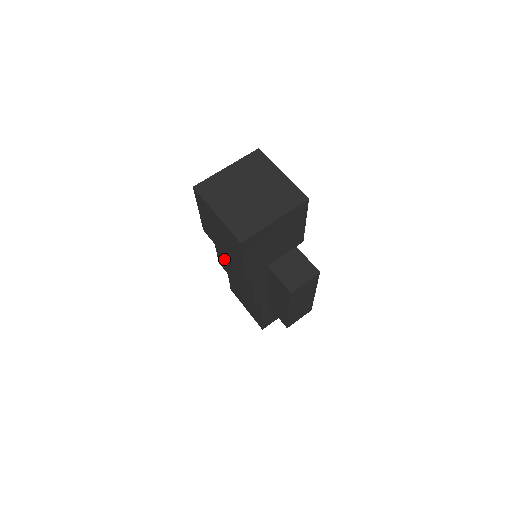
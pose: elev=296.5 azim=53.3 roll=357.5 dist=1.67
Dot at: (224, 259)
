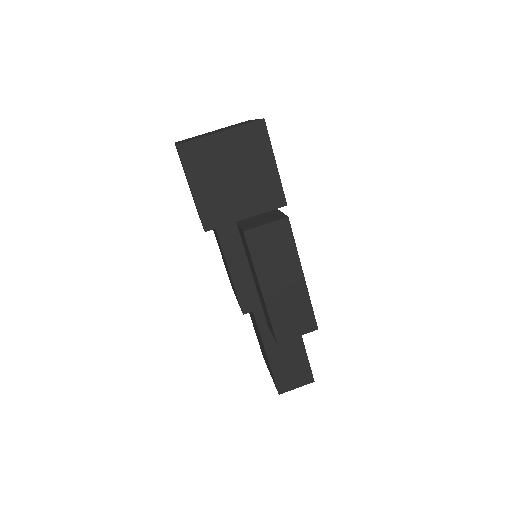
Dot at: occluded
